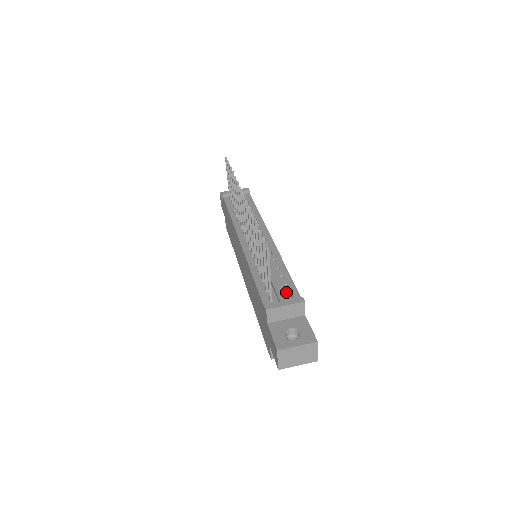
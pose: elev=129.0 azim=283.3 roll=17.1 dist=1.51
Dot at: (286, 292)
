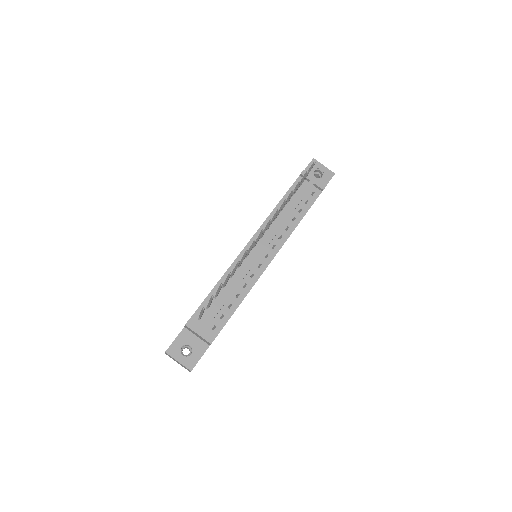
Dot at: (215, 322)
